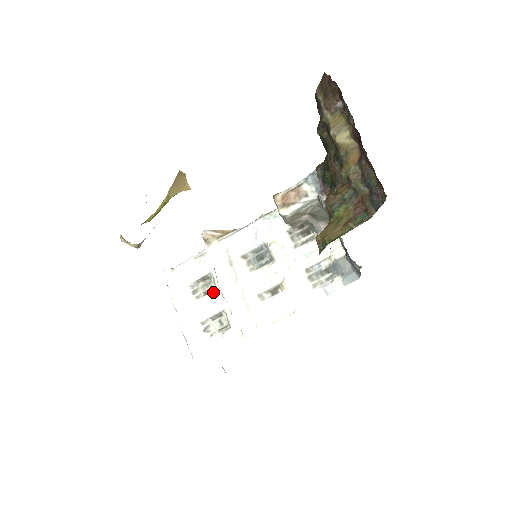
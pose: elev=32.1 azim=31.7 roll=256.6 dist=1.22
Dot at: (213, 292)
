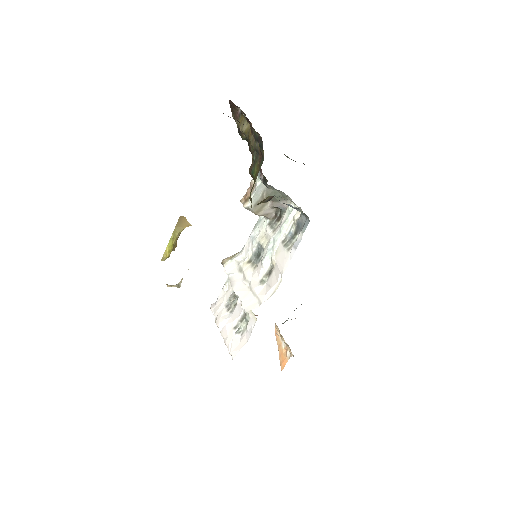
Dot at: occluded
